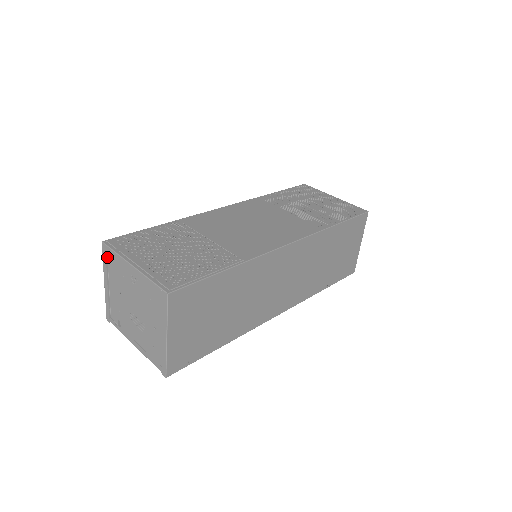
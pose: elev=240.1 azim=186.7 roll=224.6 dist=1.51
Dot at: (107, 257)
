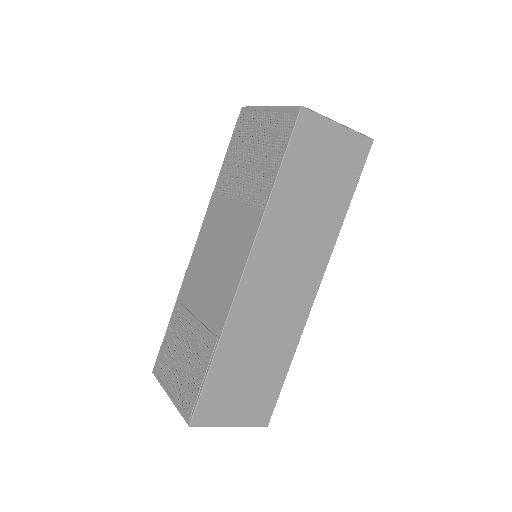
Dot at: occluded
